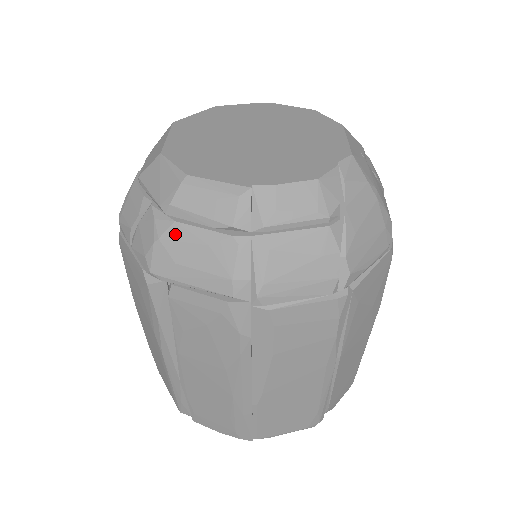
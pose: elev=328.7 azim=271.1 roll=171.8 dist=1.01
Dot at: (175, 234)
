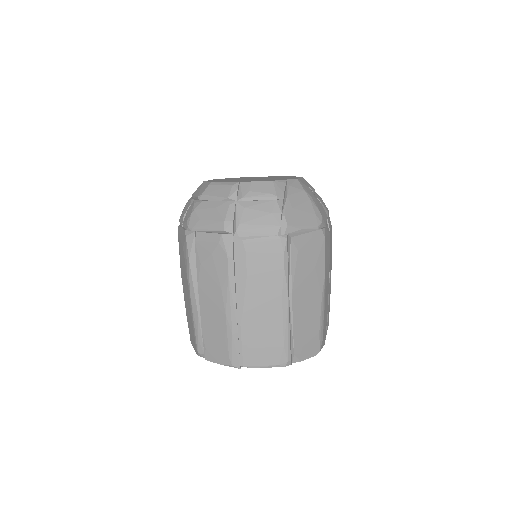
Dot at: (202, 206)
